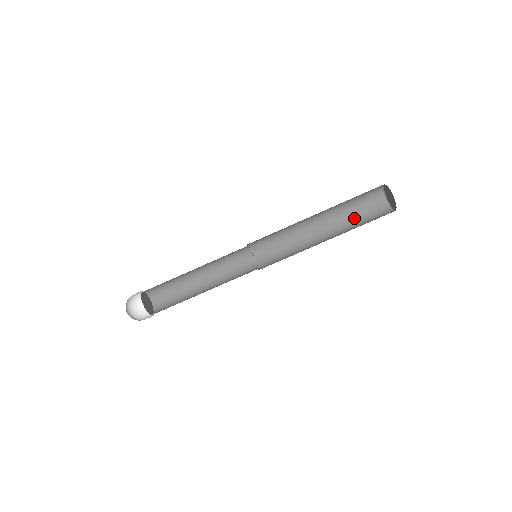
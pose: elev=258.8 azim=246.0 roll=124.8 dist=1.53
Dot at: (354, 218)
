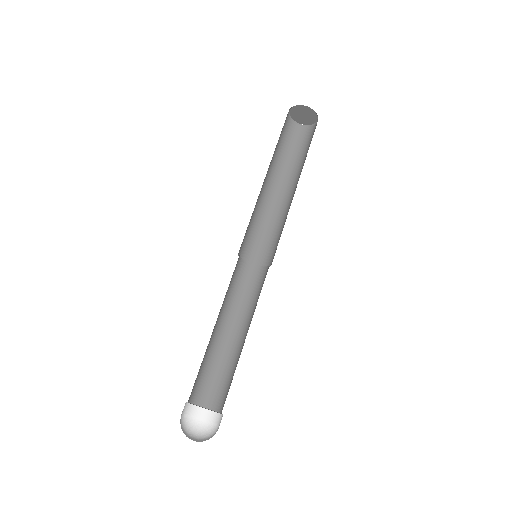
Dot at: (293, 158)
